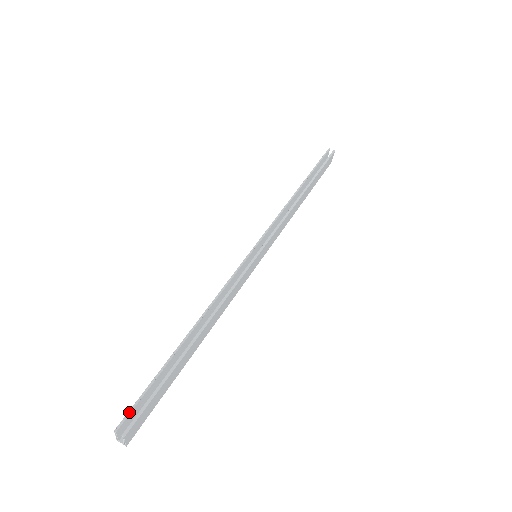
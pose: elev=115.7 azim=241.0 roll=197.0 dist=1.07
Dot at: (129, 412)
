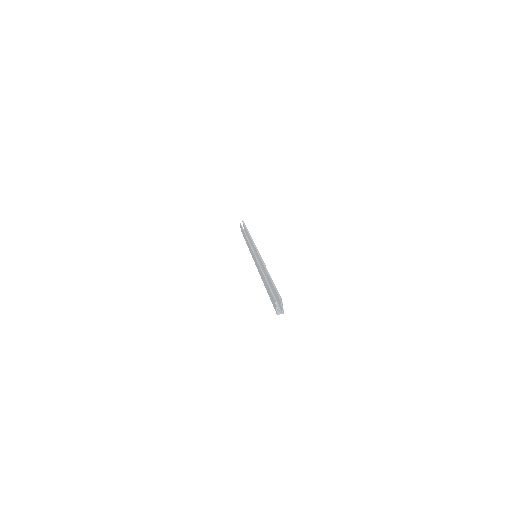
Dot at: (273, 295)
